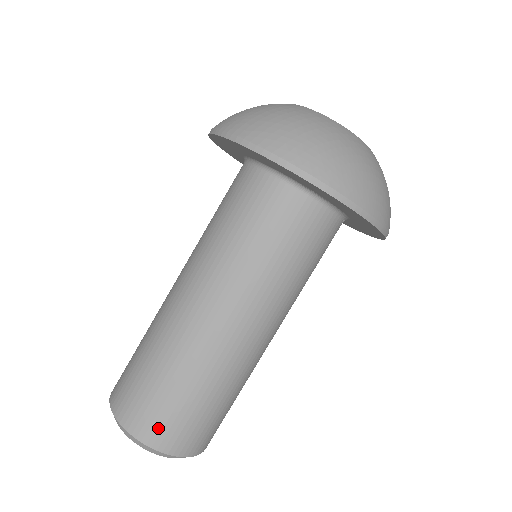
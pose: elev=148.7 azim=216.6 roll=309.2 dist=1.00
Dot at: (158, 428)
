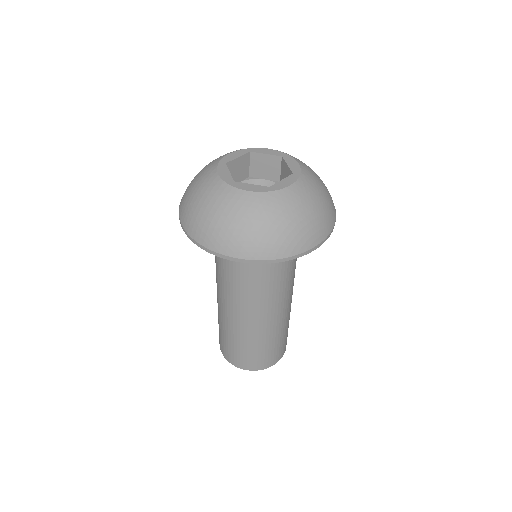
Dot at: (255, 364)
